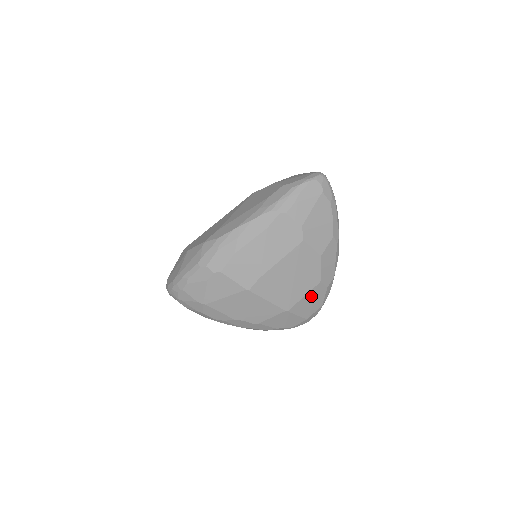
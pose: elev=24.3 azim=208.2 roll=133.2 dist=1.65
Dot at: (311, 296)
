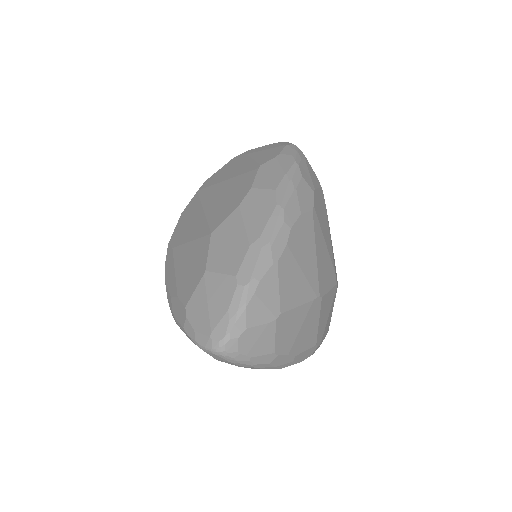
Dot at: occluded
